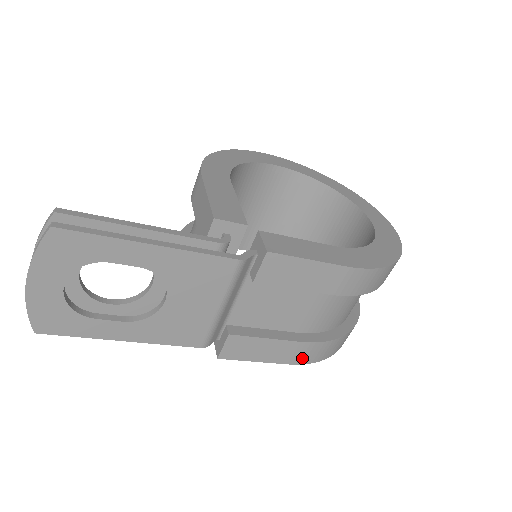
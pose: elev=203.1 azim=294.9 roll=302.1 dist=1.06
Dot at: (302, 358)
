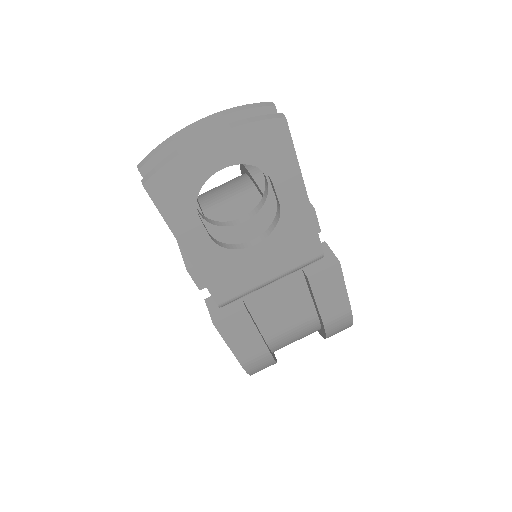
Dot at: (251, 364)
